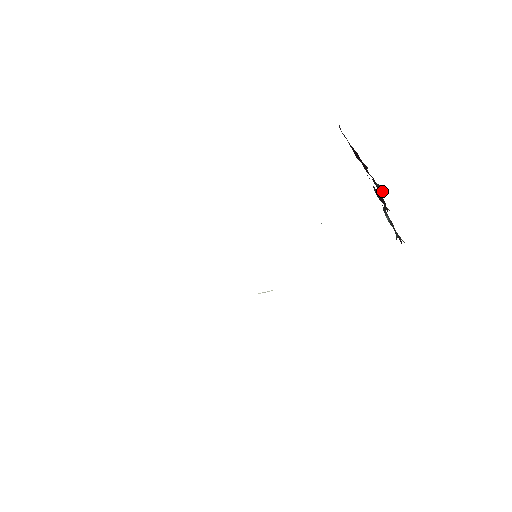
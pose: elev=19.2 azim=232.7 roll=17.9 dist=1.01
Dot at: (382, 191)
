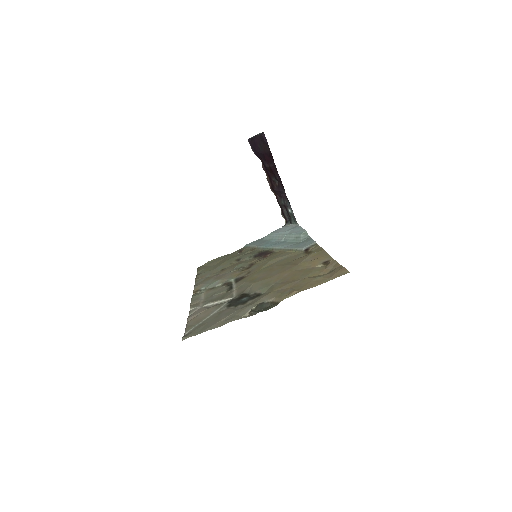
Dot at: (275, 183)
